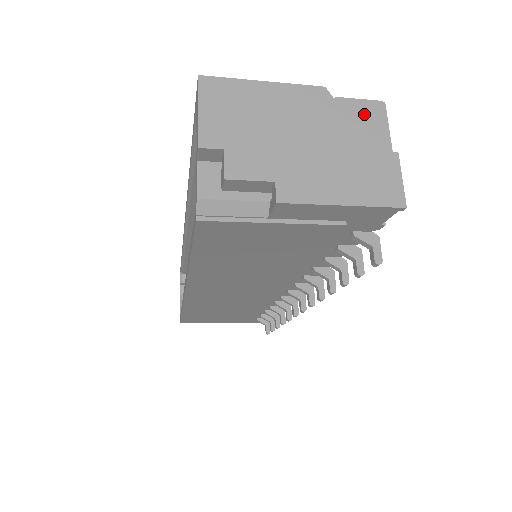
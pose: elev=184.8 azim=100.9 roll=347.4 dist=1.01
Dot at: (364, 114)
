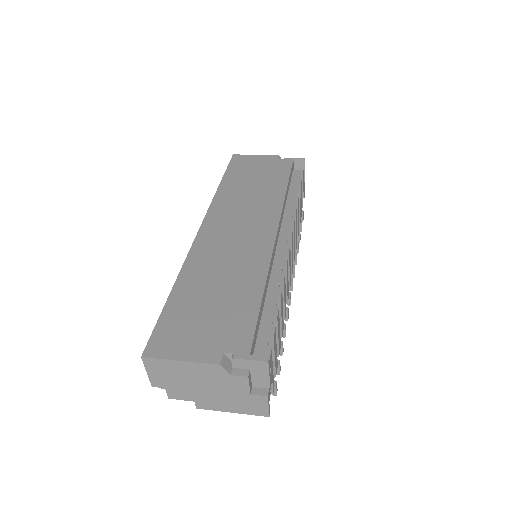
Dot at: (246, 379)
